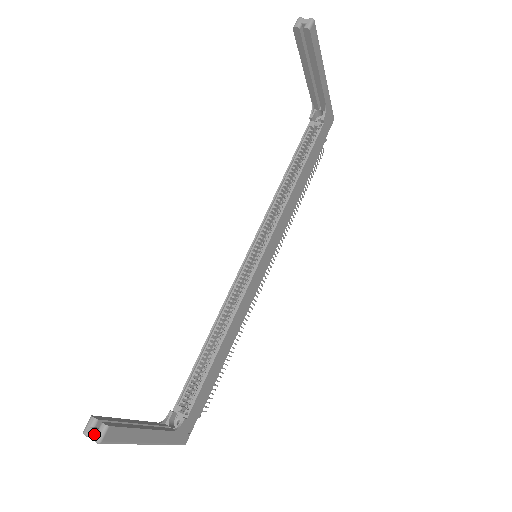
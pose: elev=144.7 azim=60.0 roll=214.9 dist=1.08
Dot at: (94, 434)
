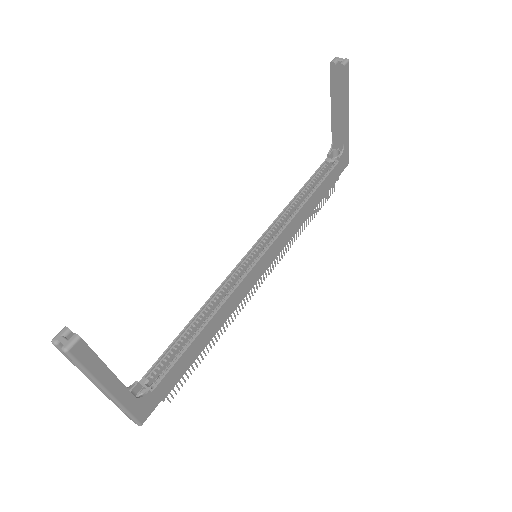
Dot at: (63, 342)
